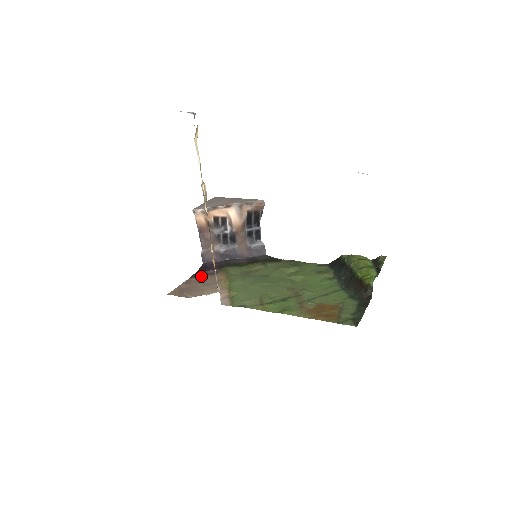
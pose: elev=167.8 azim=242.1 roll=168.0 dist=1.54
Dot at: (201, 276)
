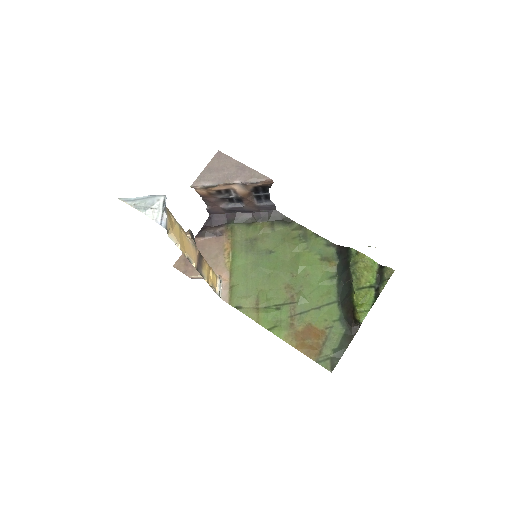
Dot at: (207, 237)
